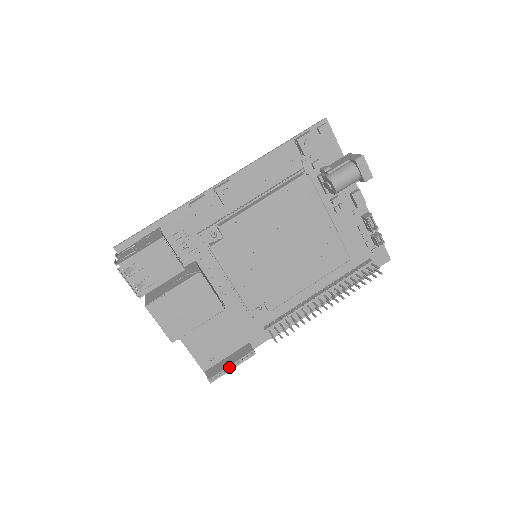
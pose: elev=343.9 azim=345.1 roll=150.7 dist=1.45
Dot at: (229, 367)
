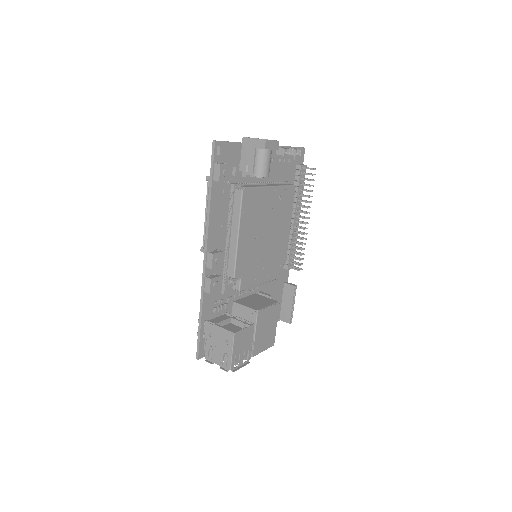
Dot at: (291, 306)
